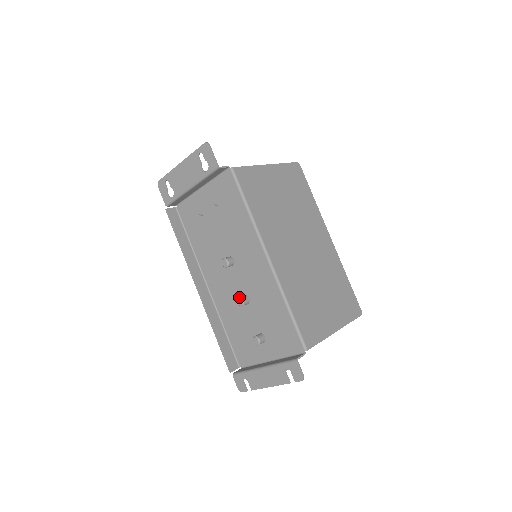
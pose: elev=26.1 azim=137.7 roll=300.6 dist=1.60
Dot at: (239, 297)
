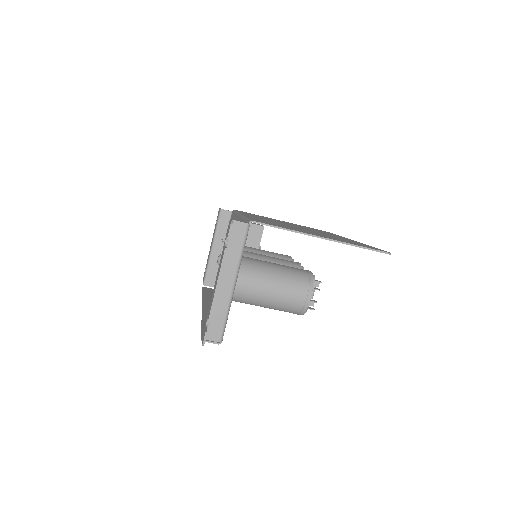
Dot at: occluded
